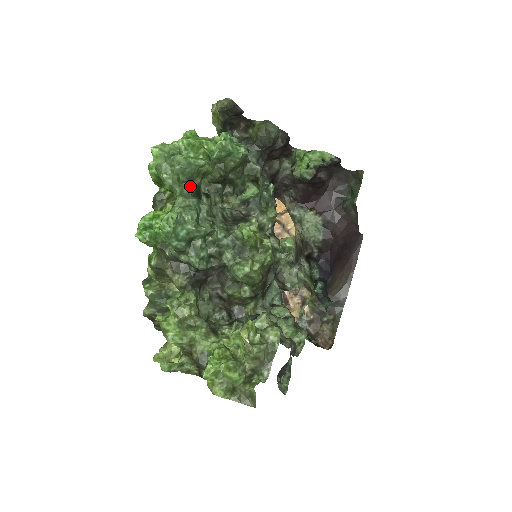
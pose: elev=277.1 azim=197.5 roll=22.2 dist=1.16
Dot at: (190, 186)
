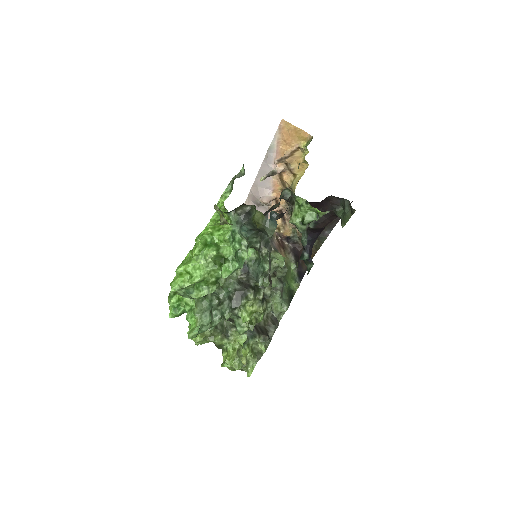
Dot at: occluded
